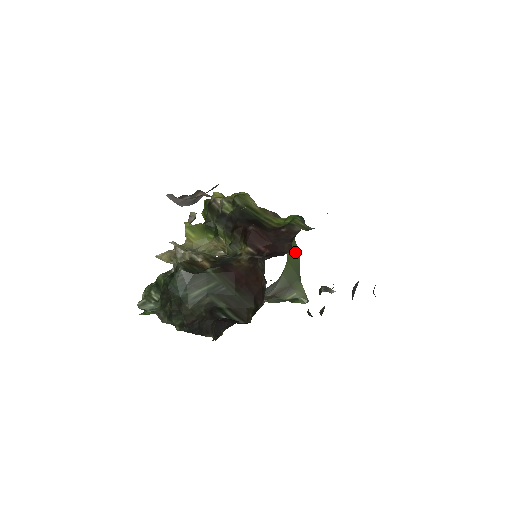
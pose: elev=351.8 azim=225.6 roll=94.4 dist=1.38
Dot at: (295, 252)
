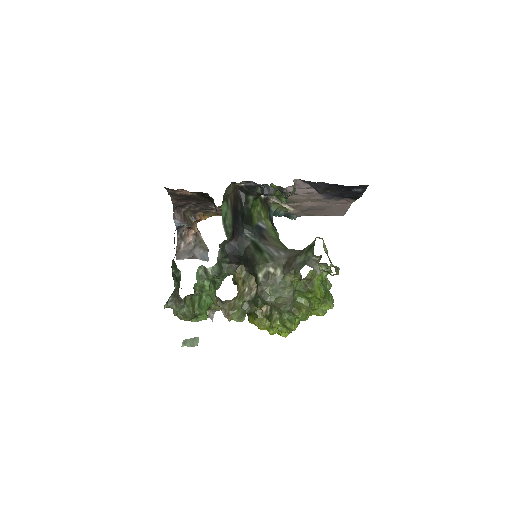
Dot at: occluded
